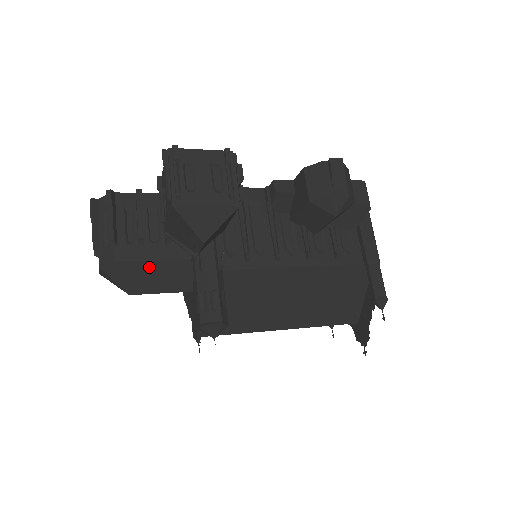
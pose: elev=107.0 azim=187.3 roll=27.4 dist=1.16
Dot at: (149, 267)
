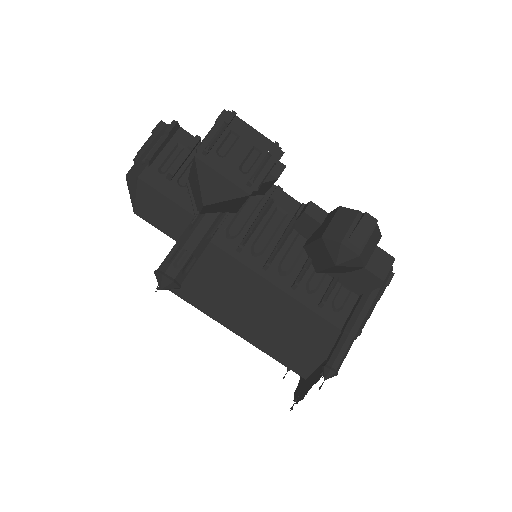
Dot at: (161, 201)
